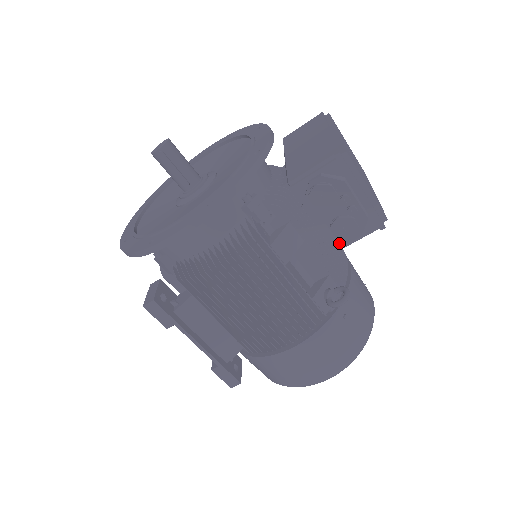
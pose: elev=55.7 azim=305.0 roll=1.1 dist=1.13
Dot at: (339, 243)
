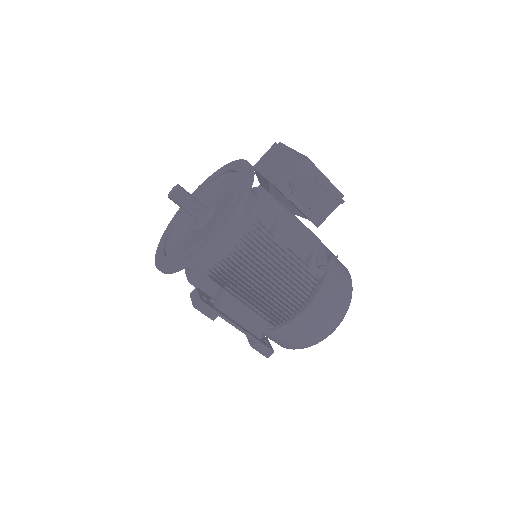
Dot at: (318, 221)
